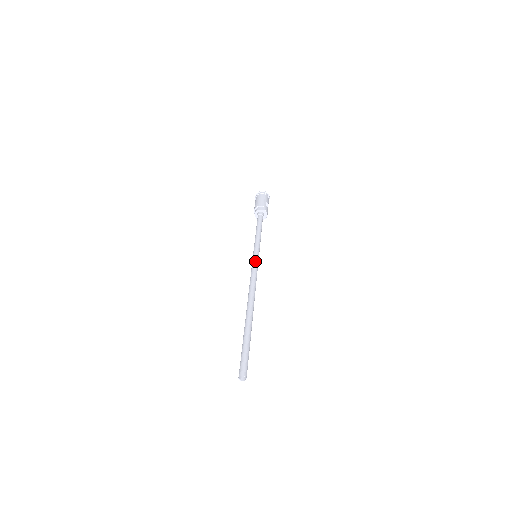
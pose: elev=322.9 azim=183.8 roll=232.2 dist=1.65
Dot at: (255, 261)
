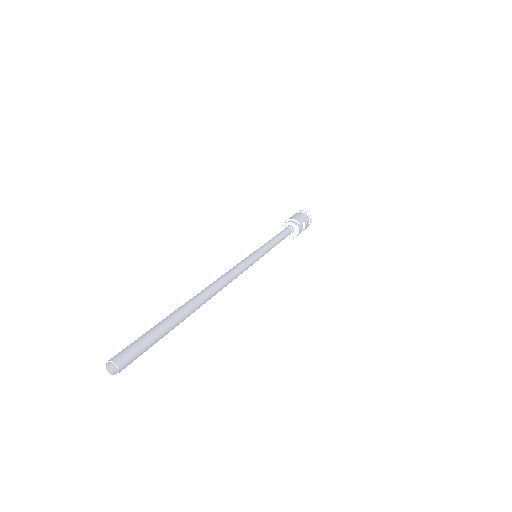
Dot at: (251, 257)
